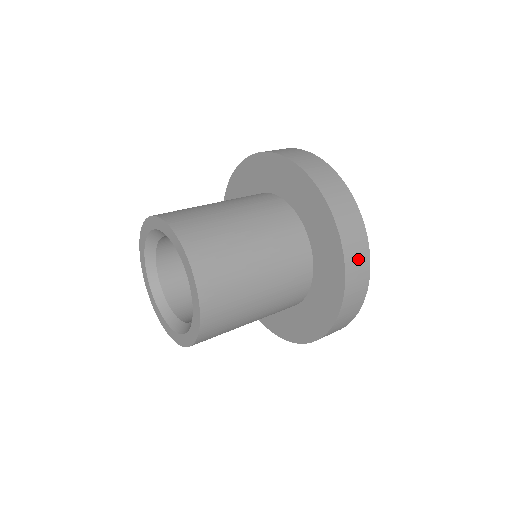
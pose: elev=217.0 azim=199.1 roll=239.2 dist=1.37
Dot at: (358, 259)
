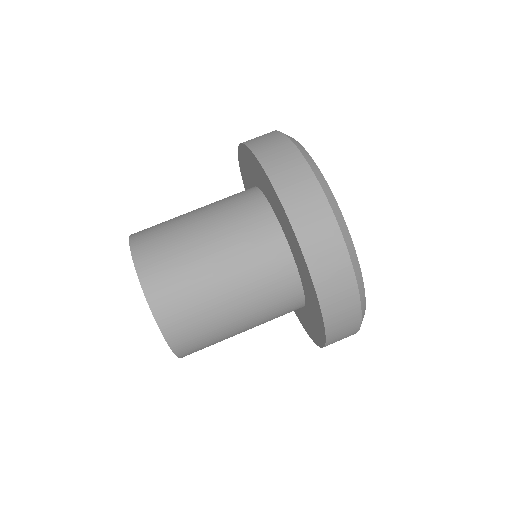
Dot at: (333, 273)
